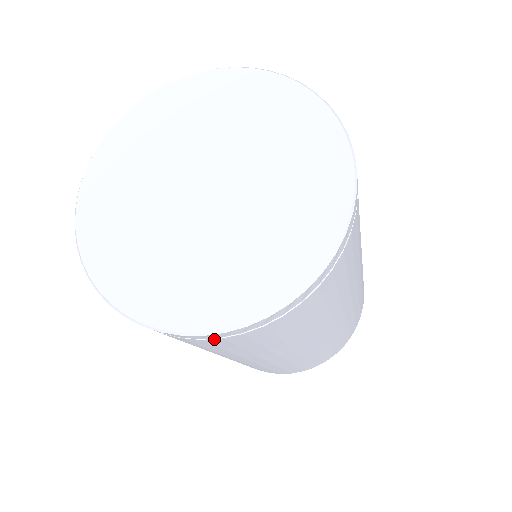
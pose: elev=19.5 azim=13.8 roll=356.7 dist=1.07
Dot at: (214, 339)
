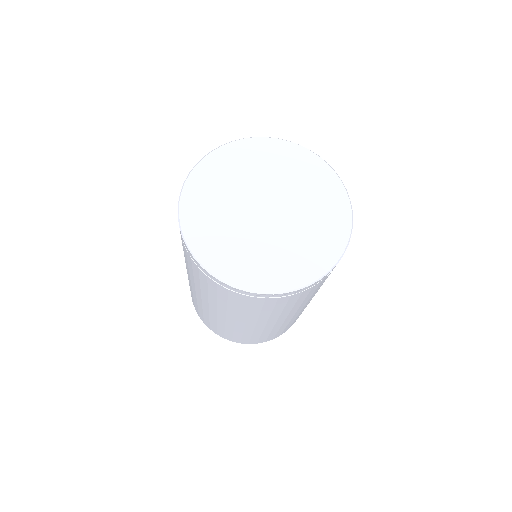
Dot at: (248, 296)
